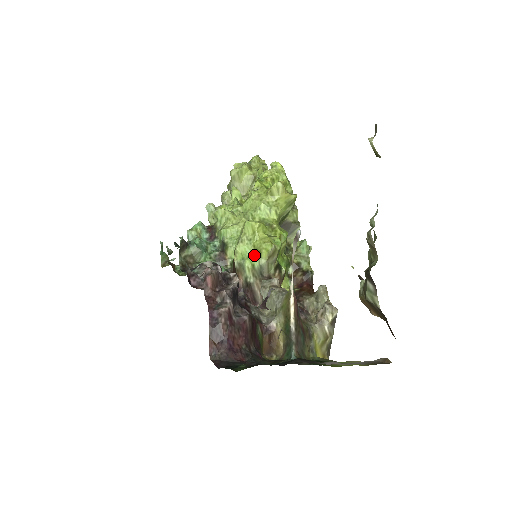
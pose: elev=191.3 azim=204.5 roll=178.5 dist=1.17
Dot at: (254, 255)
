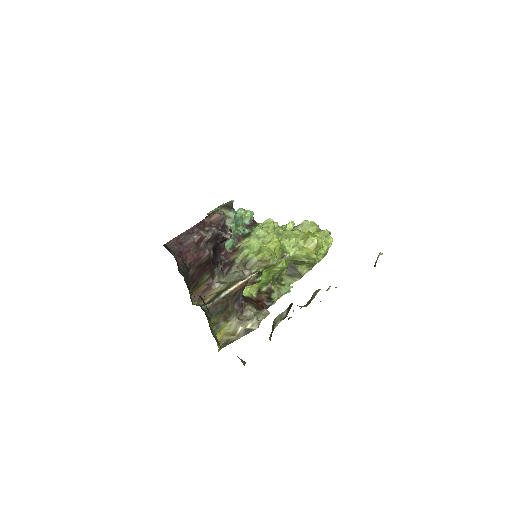
Dot at: (255, 252)
